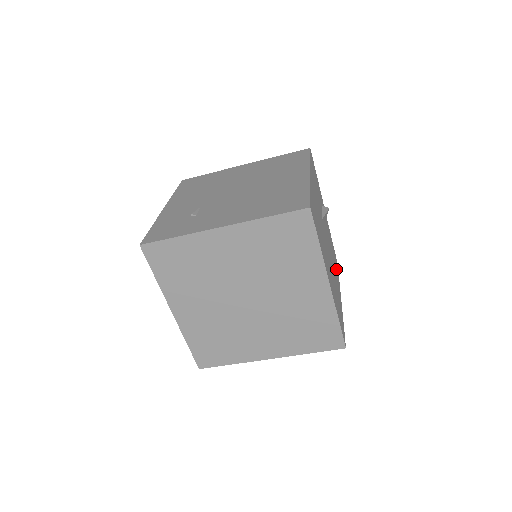
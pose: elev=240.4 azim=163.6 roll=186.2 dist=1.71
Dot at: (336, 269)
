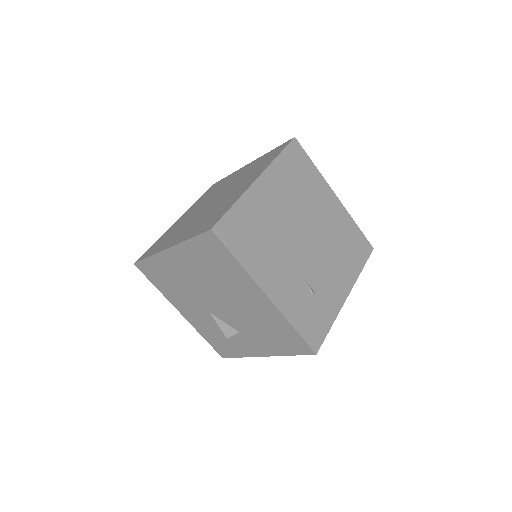
Dot at: occluded
